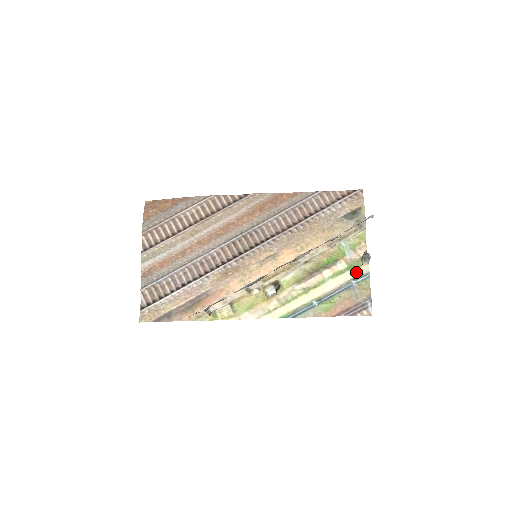
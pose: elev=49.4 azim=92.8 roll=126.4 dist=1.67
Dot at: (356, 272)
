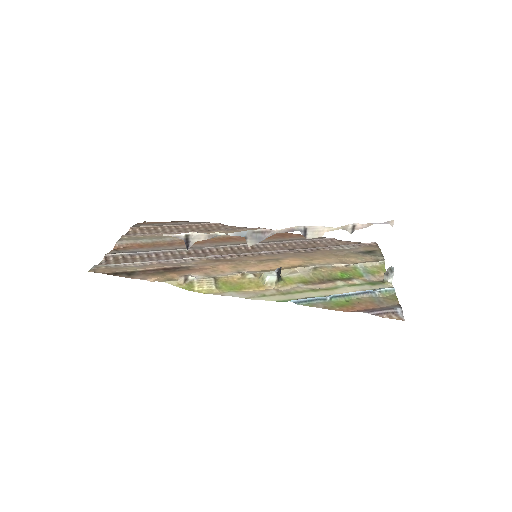
Dot at: (377, 286)
